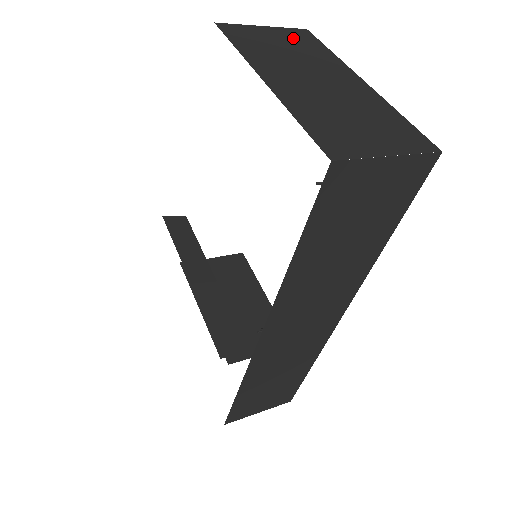
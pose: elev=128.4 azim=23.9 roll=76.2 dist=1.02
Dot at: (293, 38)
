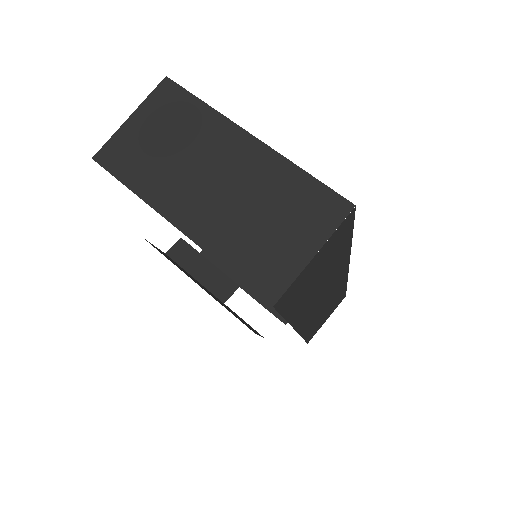
Dot at: (163, 113)
